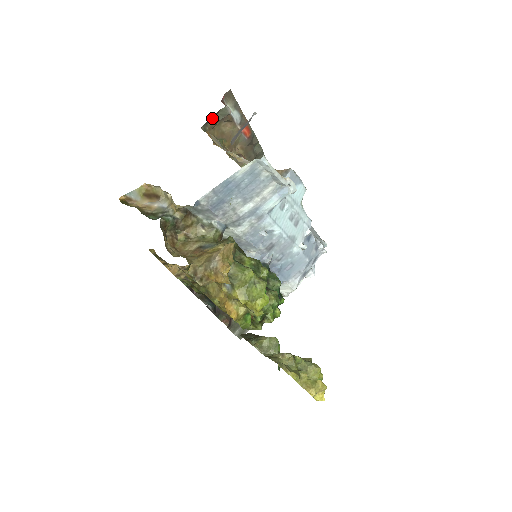
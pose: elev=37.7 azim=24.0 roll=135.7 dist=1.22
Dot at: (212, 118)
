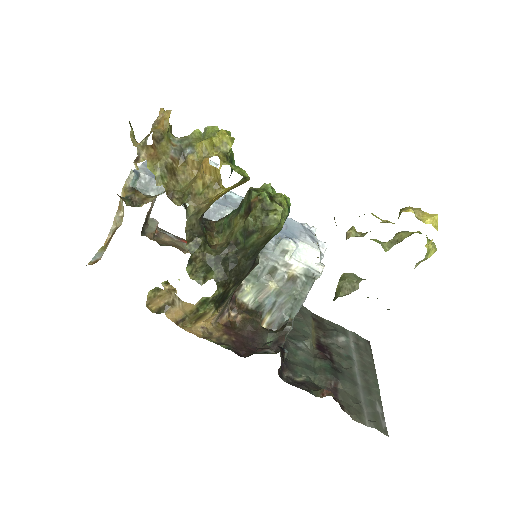
Dot at: (146, 231)
